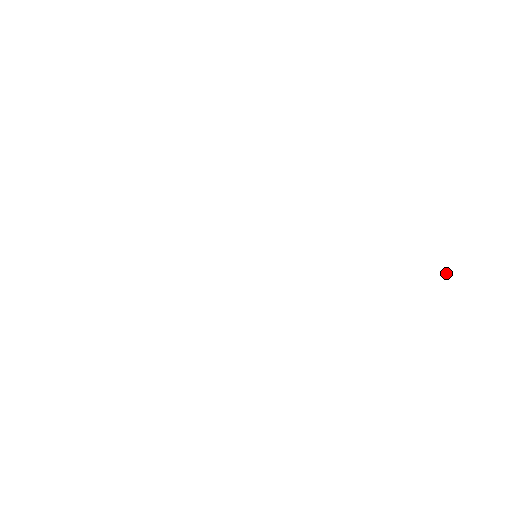
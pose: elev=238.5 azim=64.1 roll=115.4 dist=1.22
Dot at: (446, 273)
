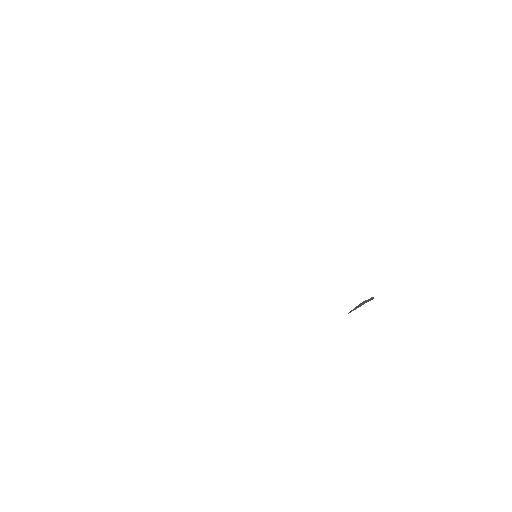
Dot at: occluded
